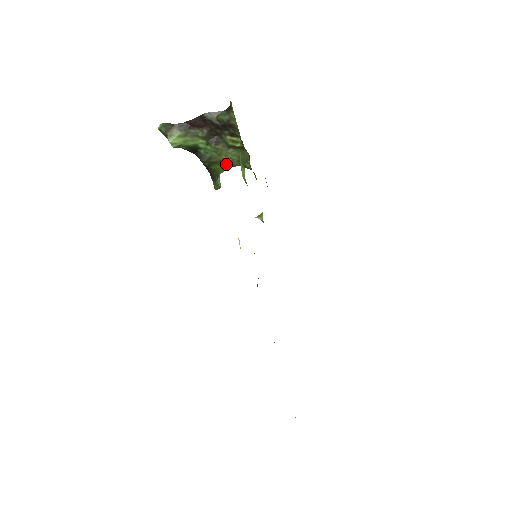
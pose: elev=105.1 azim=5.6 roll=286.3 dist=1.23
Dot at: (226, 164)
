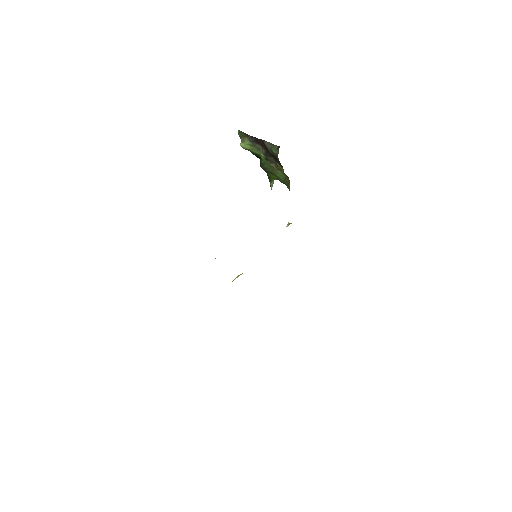
Dot at: (277, 177)
